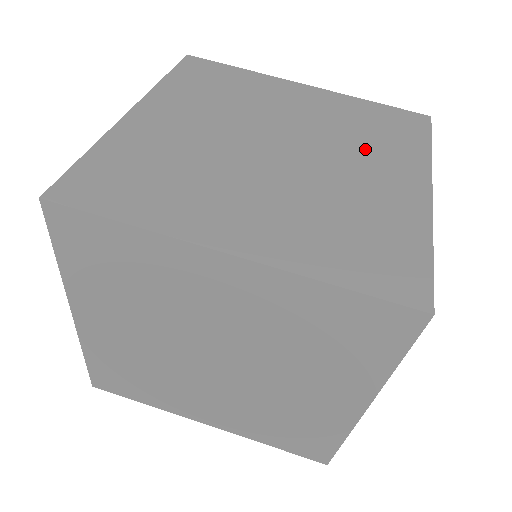
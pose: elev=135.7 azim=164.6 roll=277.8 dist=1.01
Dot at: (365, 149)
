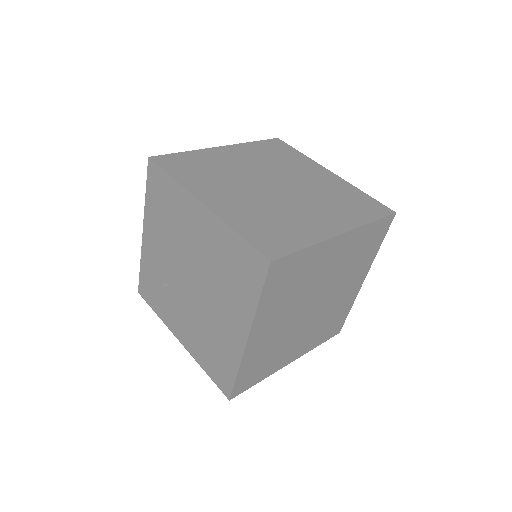
Dot at: (292, 167)
